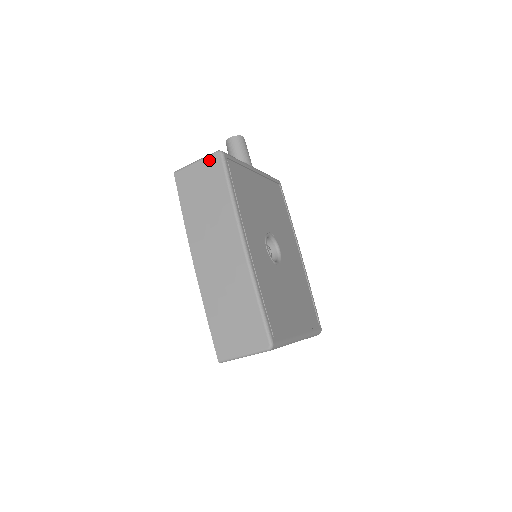
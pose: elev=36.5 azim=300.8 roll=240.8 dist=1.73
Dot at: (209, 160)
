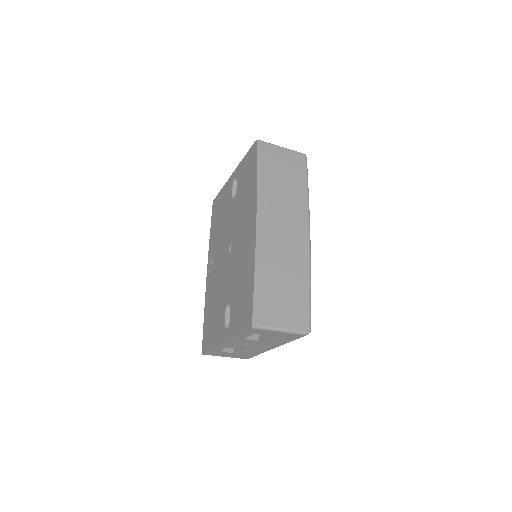
Dot at: (295, 154)
